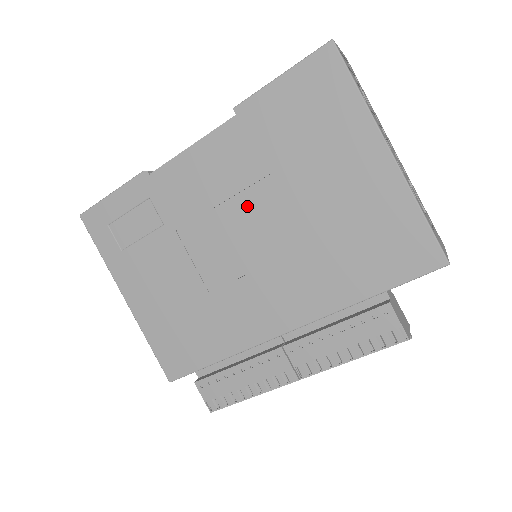
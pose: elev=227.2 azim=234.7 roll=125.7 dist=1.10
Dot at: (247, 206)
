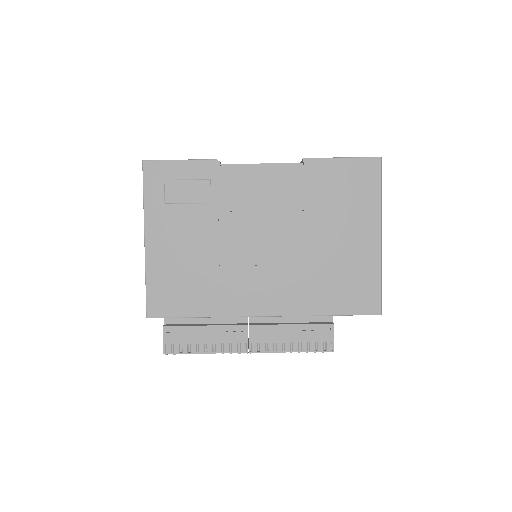
Dot at: (279, 222)
